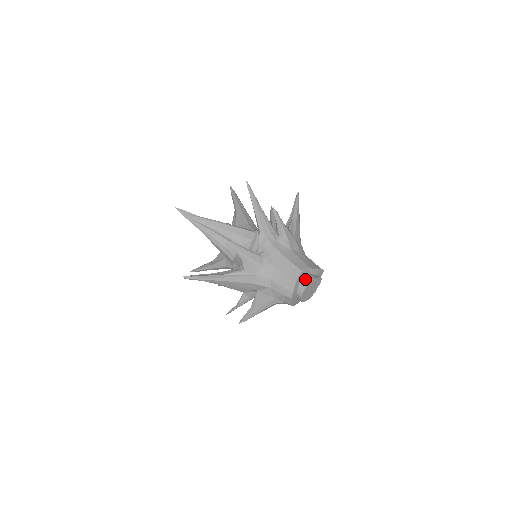
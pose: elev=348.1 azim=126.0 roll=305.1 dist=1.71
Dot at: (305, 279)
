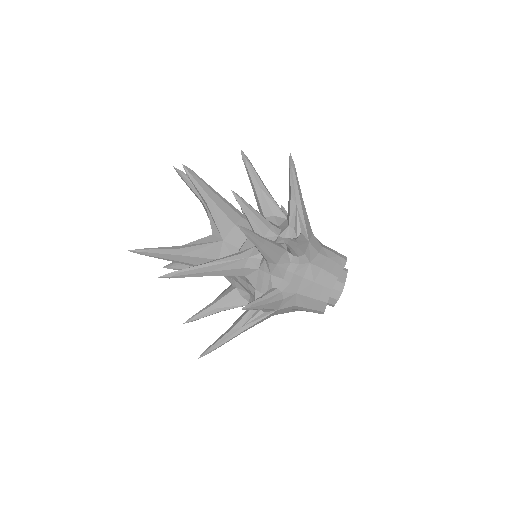
Dot at: (335, 292)
